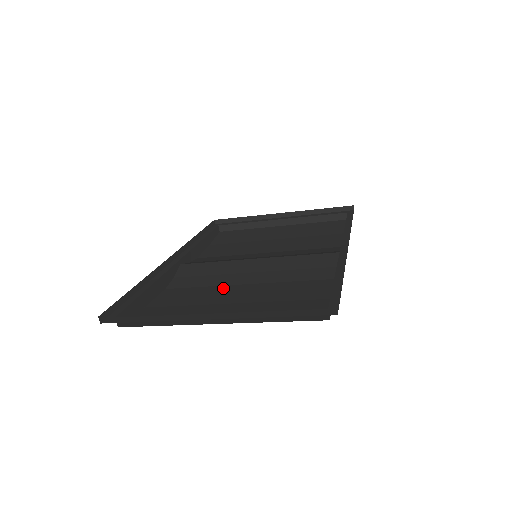
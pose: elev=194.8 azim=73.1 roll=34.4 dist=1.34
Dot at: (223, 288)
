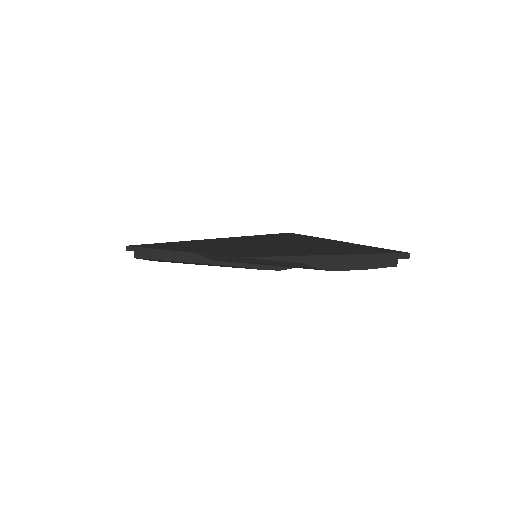
Dot at: occluded
